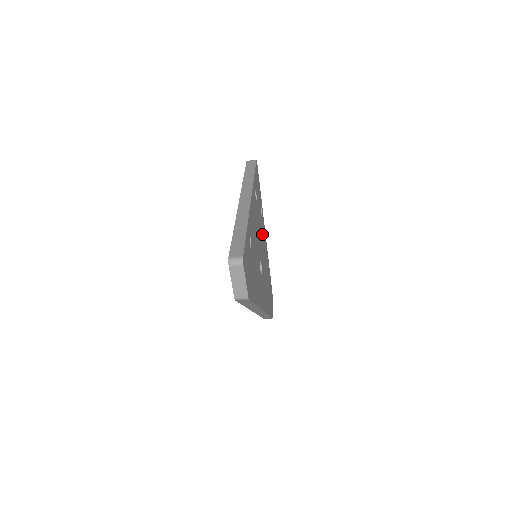
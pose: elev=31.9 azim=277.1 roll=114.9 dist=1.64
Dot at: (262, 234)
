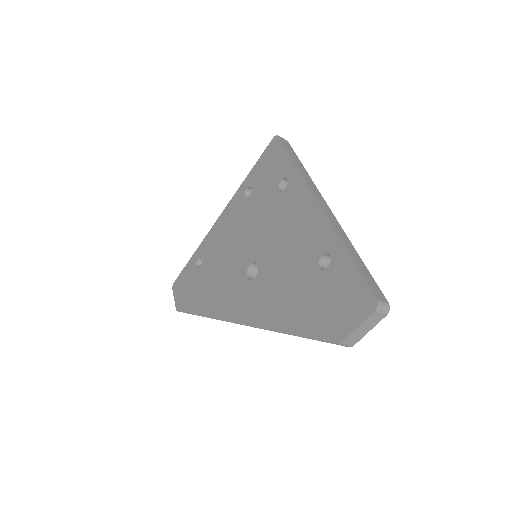
Dot at: occluded
